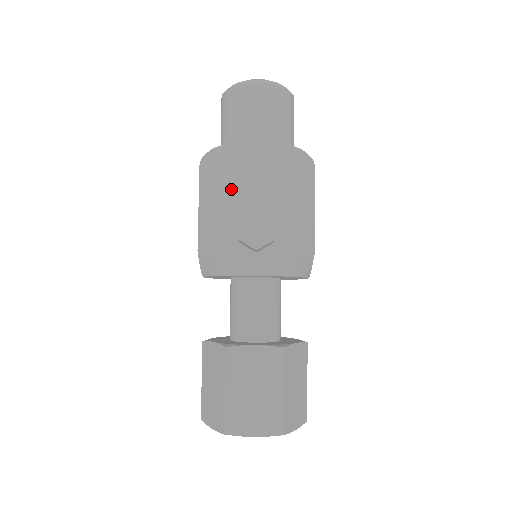
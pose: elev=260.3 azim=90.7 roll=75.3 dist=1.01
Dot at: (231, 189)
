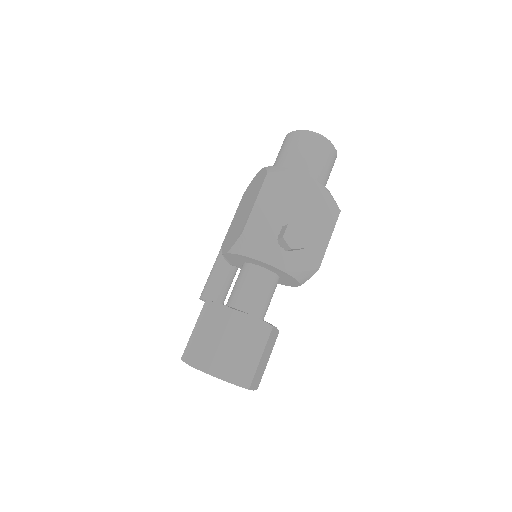
Dot at: (282, 200)
